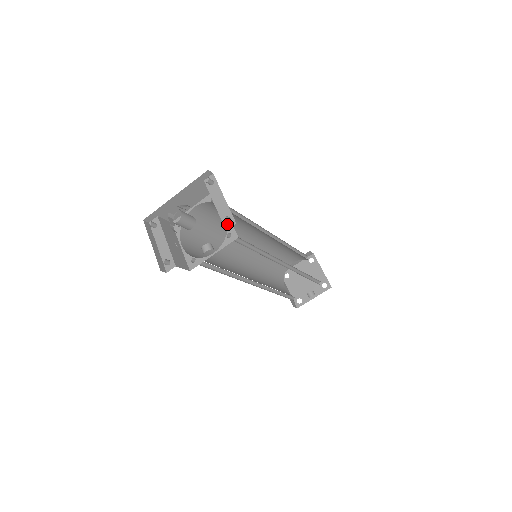
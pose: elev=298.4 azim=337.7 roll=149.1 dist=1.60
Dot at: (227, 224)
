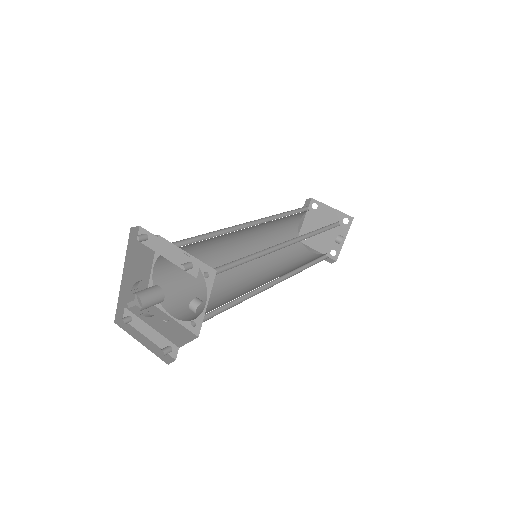
Dot at: (192, 271)
